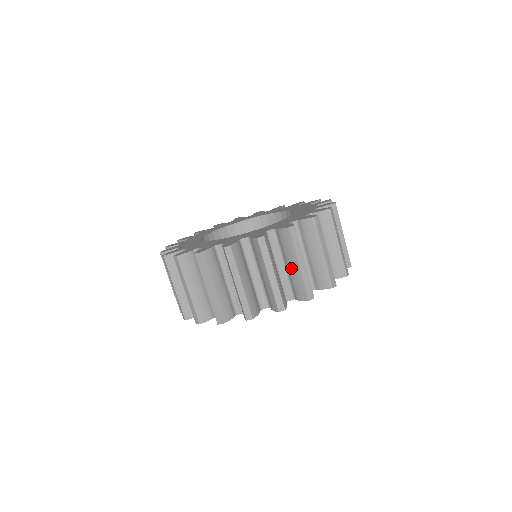
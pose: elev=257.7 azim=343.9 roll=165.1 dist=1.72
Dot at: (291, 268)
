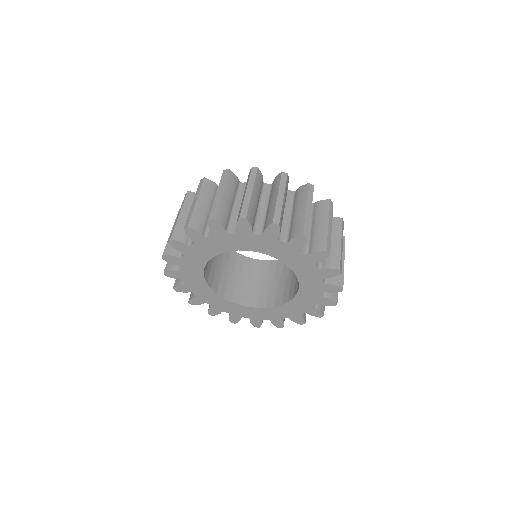
Dot at: occluded
